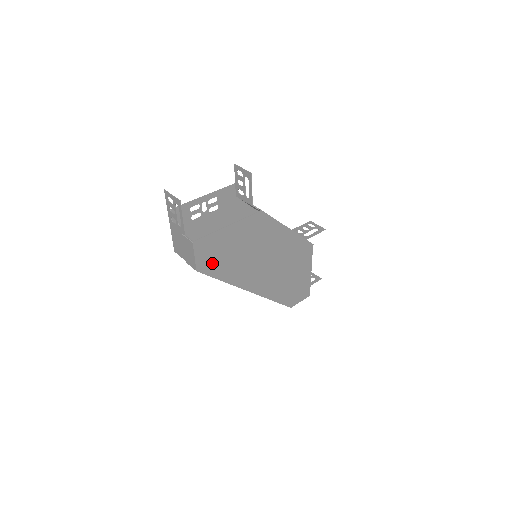
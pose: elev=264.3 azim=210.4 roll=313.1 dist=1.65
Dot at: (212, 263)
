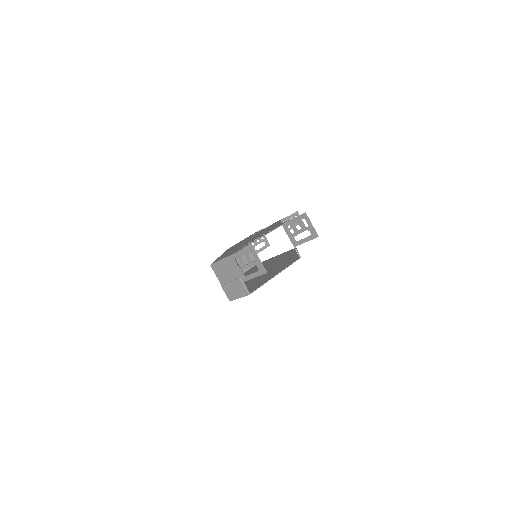
Dot at: occluded
